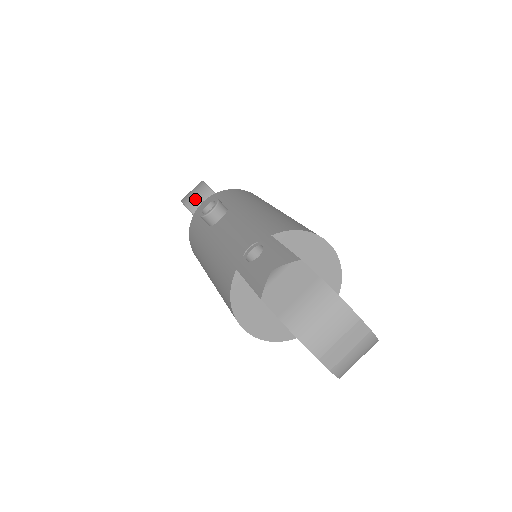
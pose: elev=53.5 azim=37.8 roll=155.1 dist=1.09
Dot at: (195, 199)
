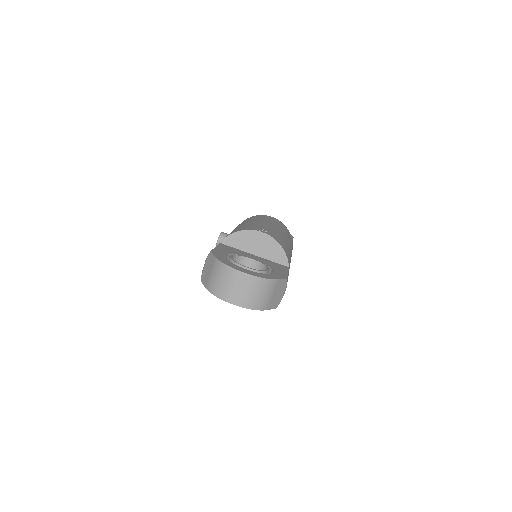
Dot at: occluded
